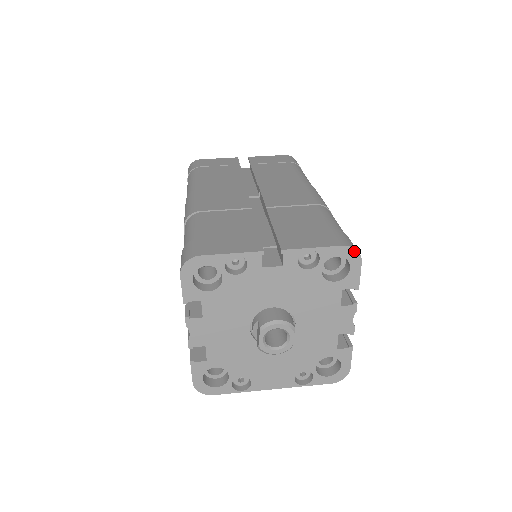
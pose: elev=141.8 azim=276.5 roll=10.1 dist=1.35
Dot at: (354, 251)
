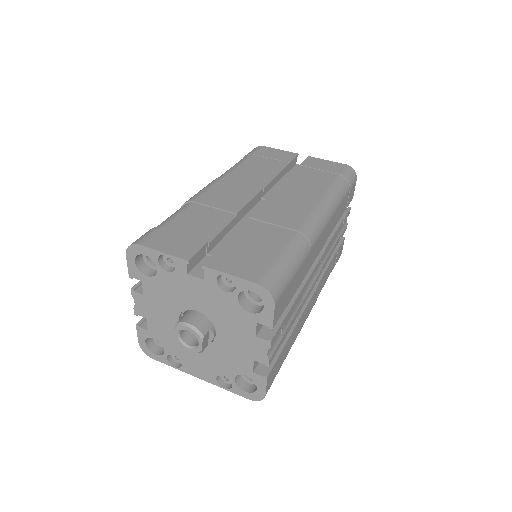
Dot at: (267, 293)
